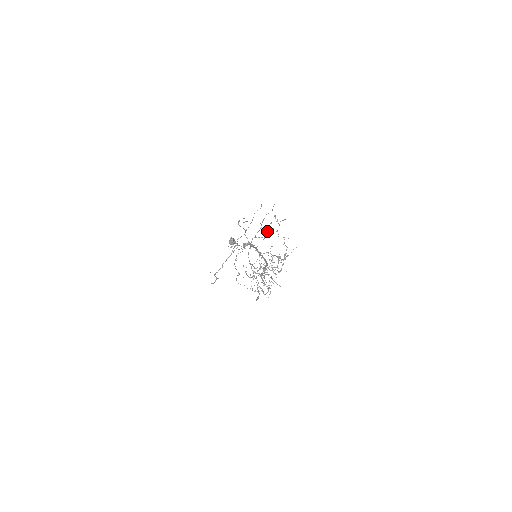
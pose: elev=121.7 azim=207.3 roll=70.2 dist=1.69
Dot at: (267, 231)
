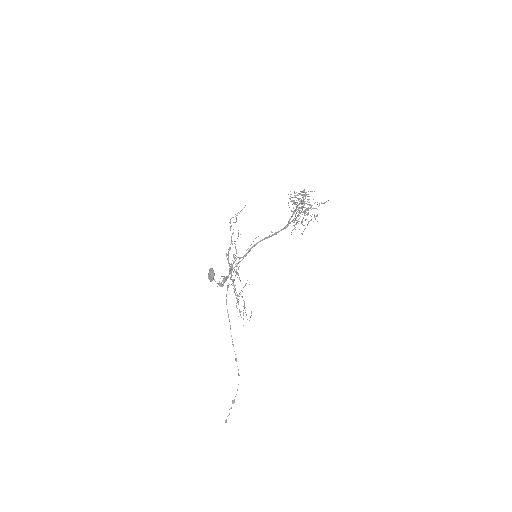
Dot at: occluded
